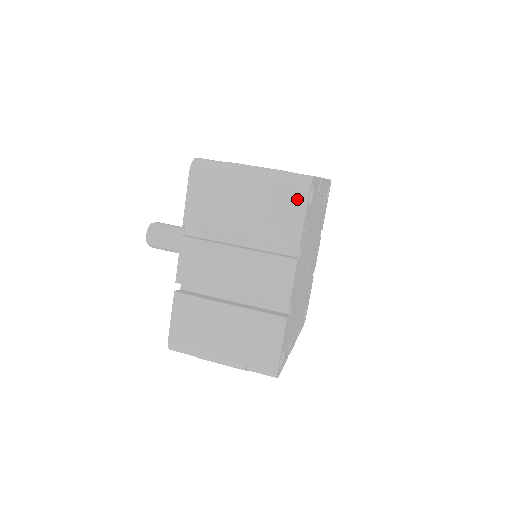
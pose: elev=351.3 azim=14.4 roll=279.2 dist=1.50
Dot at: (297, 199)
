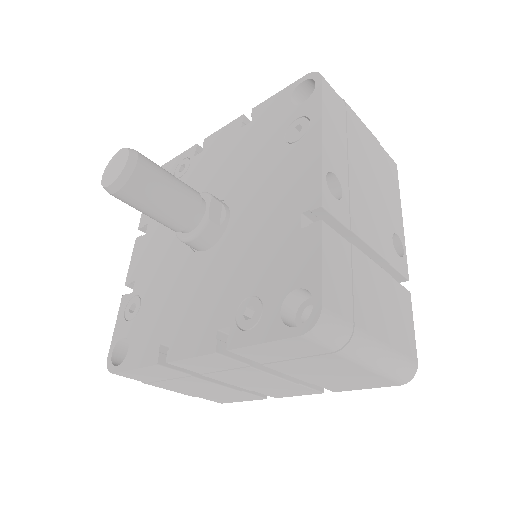
Dot at: (382, 384)
